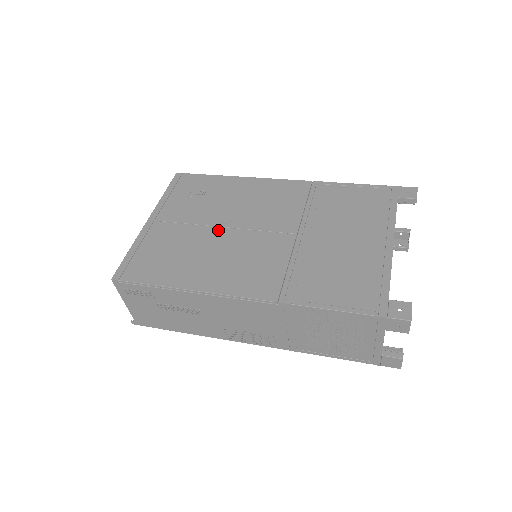
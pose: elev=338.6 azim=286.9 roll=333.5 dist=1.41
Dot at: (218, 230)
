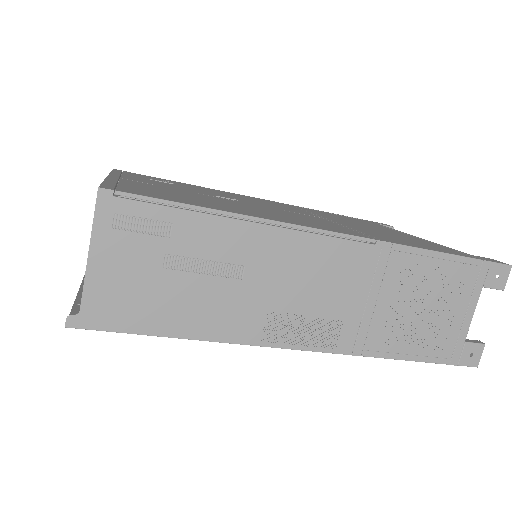
Dot at: (226, 199)
